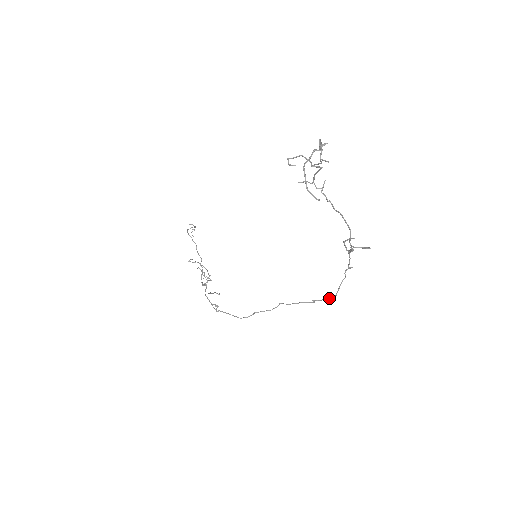
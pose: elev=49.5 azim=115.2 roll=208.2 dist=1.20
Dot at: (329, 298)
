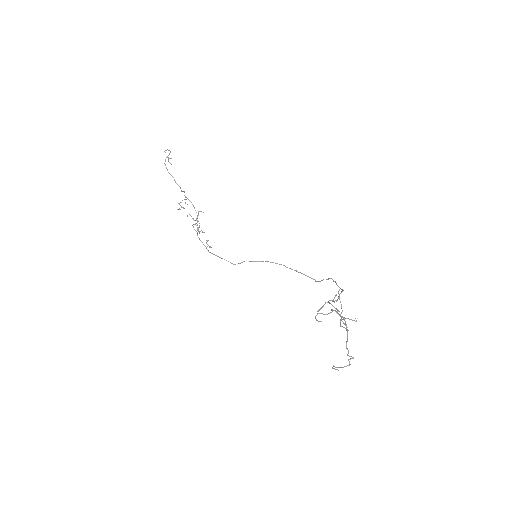
Dot at: (311, 278)
